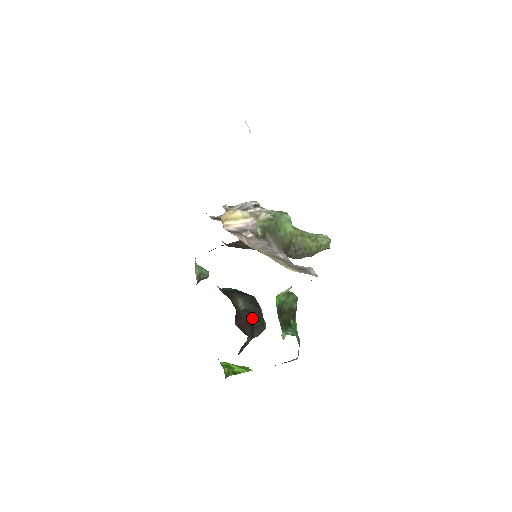
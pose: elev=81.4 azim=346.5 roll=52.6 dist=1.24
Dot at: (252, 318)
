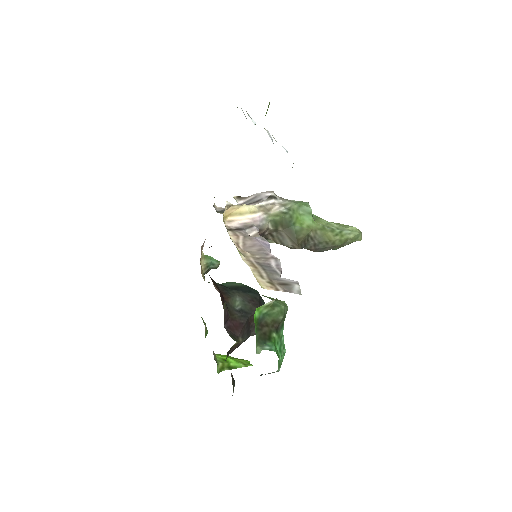
Dot at: (247, 319)
